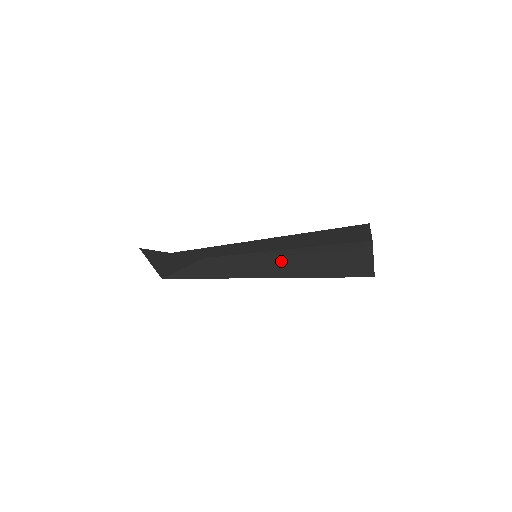
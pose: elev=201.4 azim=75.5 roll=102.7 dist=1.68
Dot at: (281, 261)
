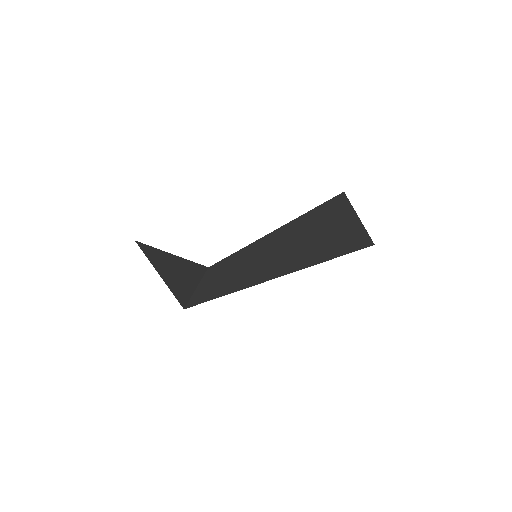
Dot at: (276, 250)
